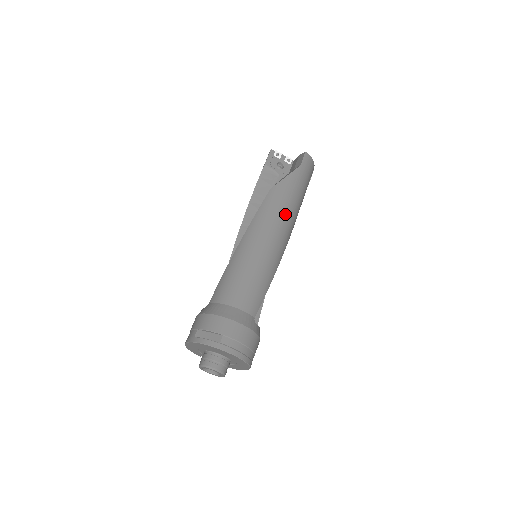
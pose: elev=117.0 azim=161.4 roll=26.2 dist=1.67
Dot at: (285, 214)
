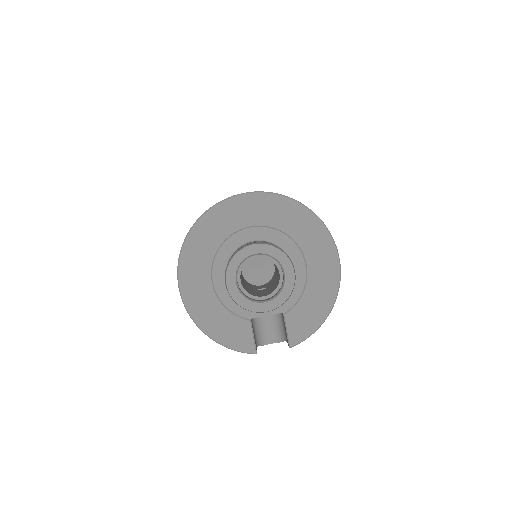
Dot at: occluded
